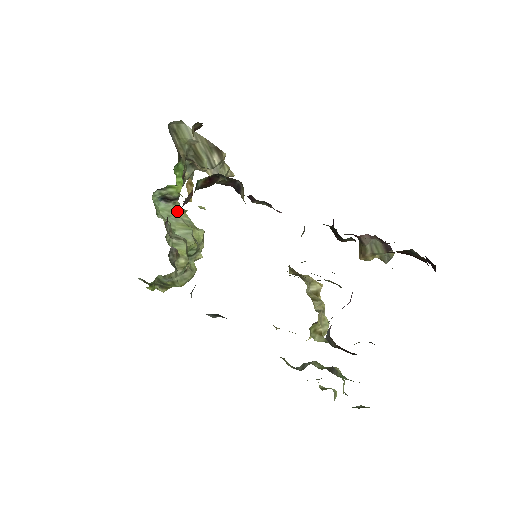
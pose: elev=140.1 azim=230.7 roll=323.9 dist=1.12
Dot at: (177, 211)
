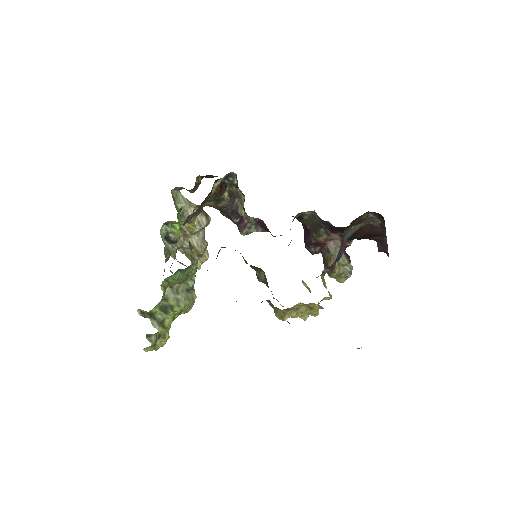
Dot at: (174, 255)
